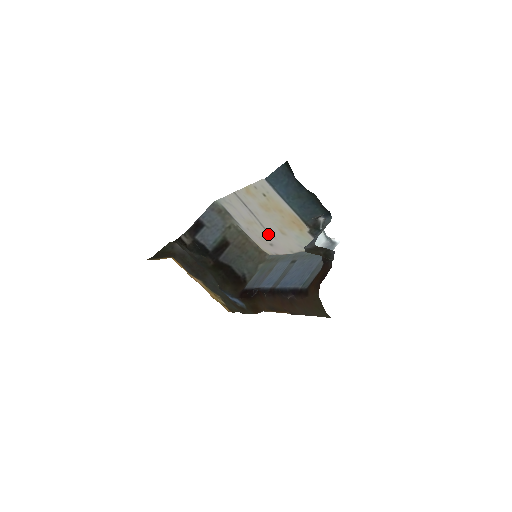
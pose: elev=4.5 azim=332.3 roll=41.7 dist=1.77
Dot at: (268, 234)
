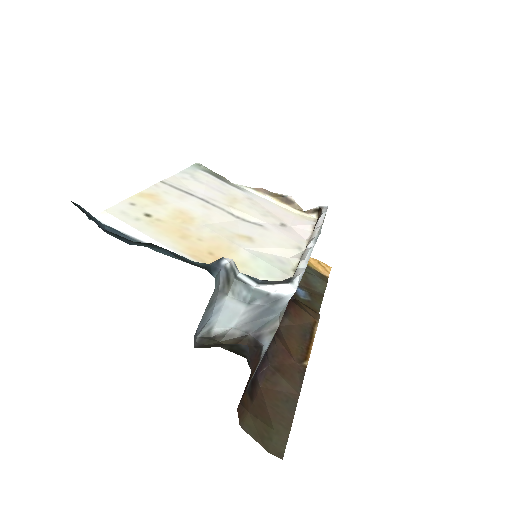
Dot at: (255, 221)
